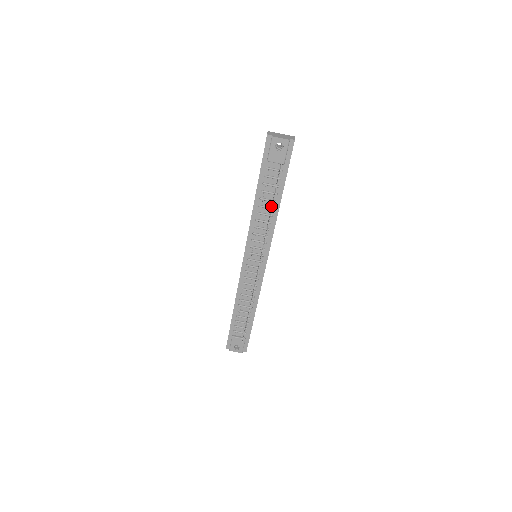
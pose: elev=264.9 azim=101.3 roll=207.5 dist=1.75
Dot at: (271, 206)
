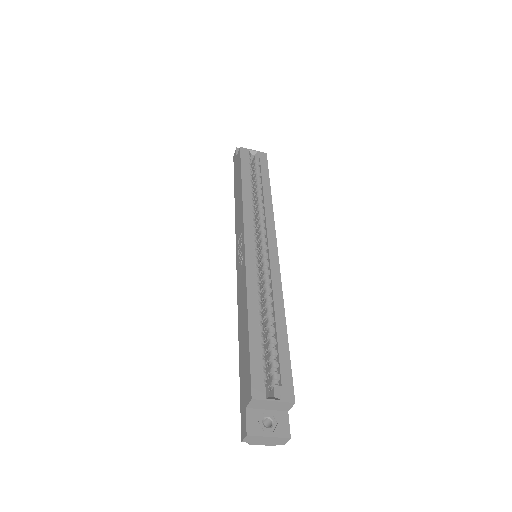
Dot at: occluded
